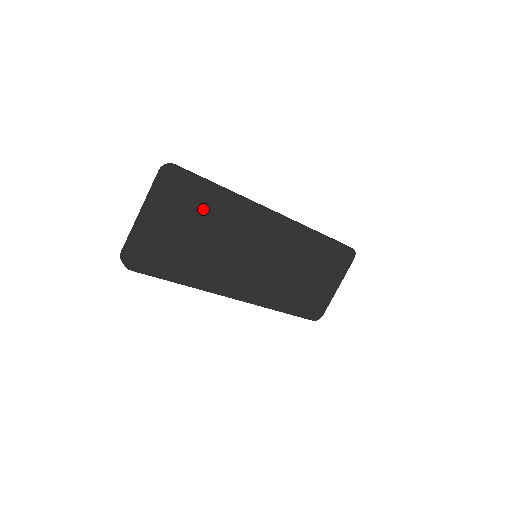
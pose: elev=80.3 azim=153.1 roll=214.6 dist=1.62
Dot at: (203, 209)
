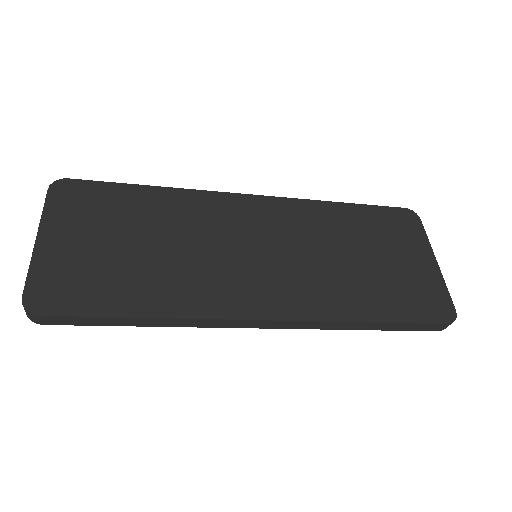
Dot at: (127, 213)
